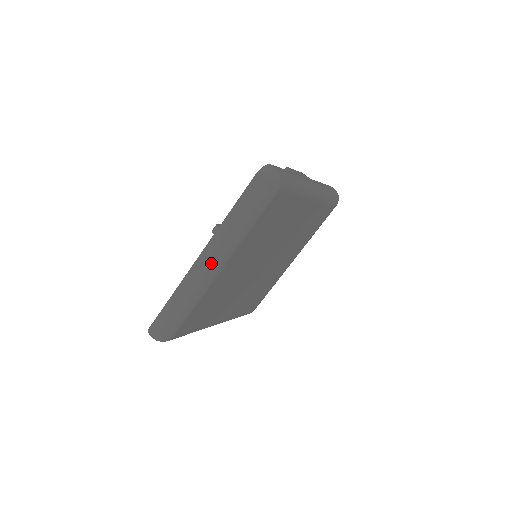
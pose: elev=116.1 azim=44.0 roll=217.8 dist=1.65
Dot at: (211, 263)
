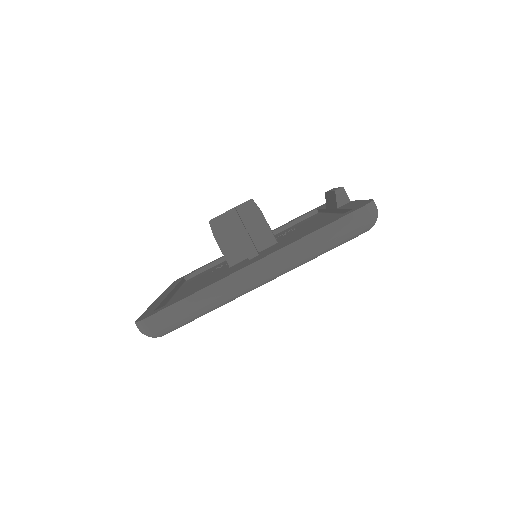
Dot at: (264, 276)
